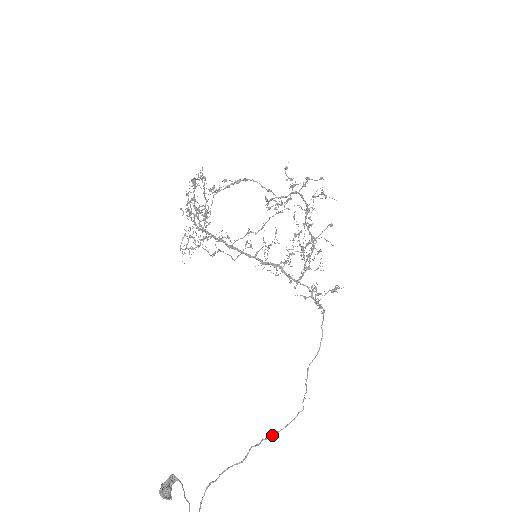
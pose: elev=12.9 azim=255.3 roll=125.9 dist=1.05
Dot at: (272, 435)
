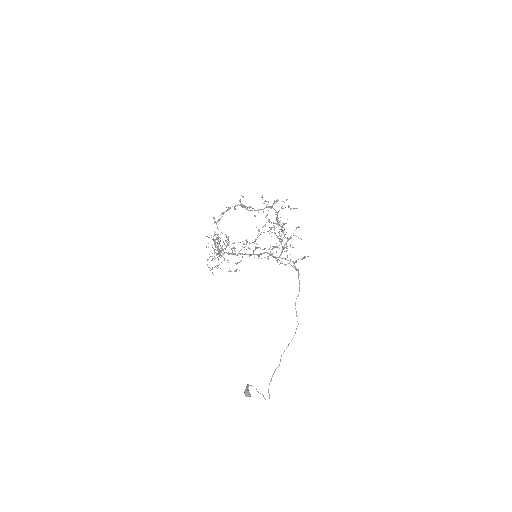
Dot at: (288, 345)
